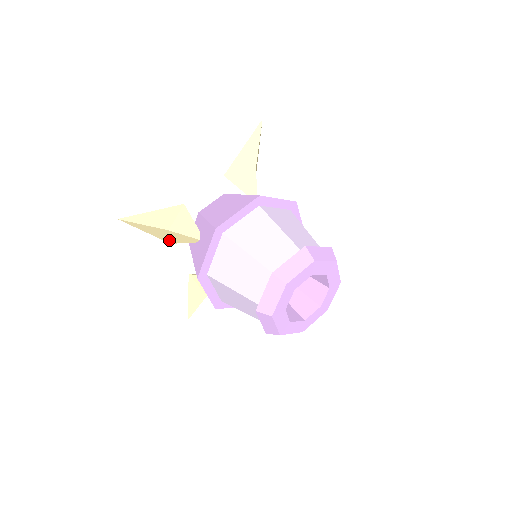
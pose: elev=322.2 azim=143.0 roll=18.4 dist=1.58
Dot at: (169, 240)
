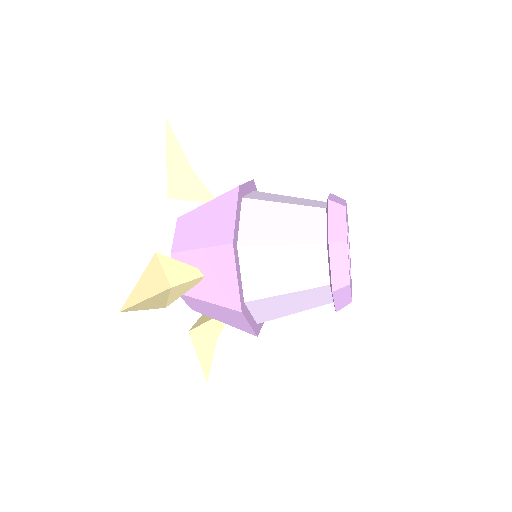
Dot at: (172, 190)
